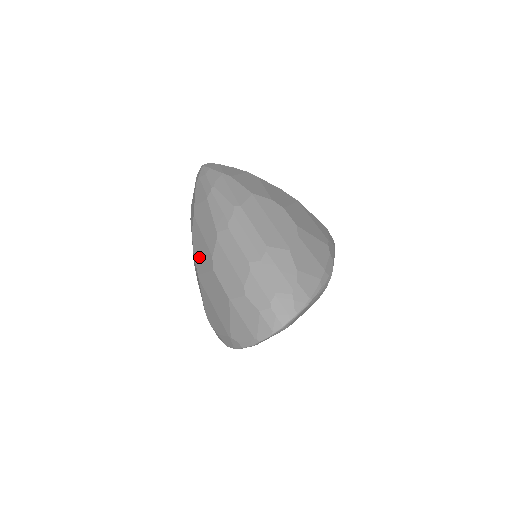
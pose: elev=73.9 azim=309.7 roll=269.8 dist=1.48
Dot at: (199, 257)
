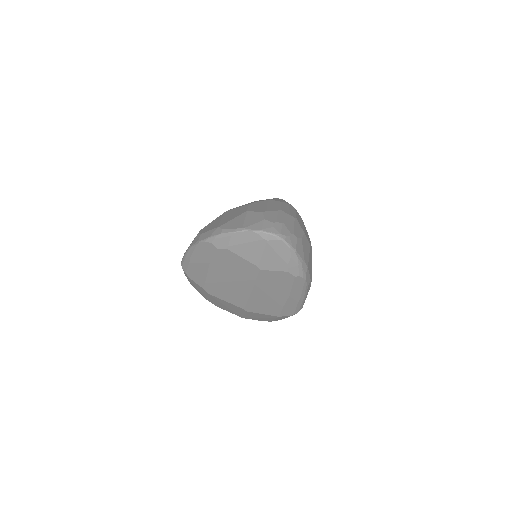
Dot at: occluded
